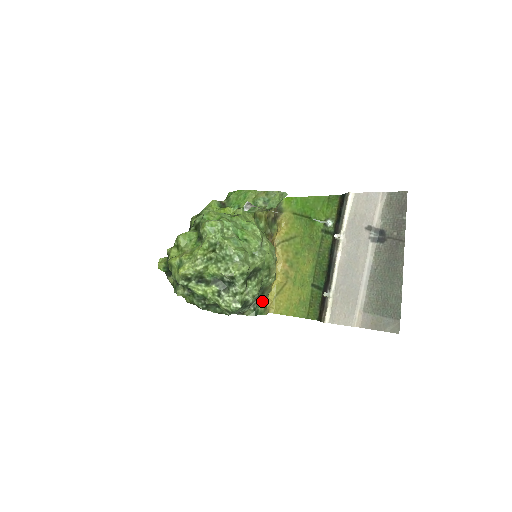
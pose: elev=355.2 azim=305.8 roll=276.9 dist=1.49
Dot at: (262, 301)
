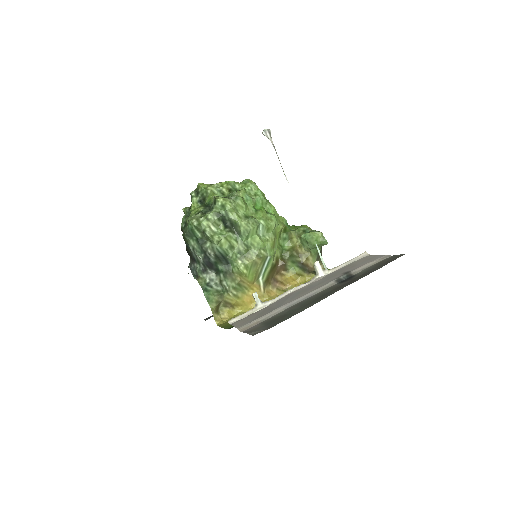
Dot at: (221, 293)
